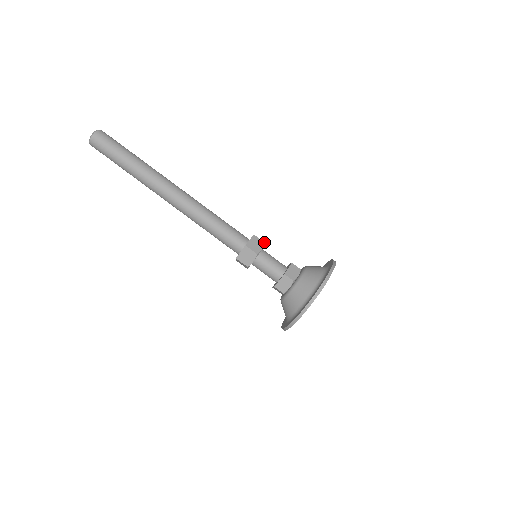
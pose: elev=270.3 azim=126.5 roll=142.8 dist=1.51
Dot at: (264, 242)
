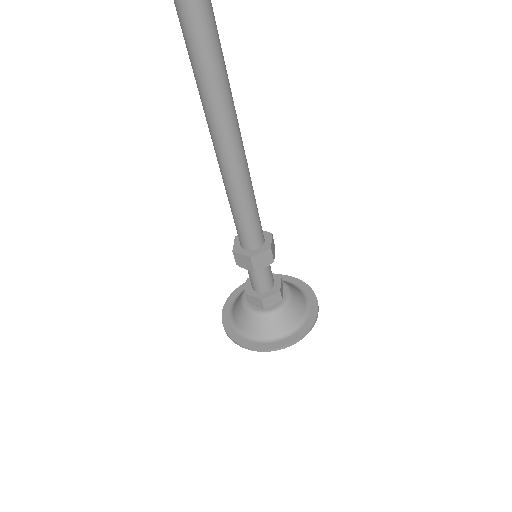
Dot at: occluded
